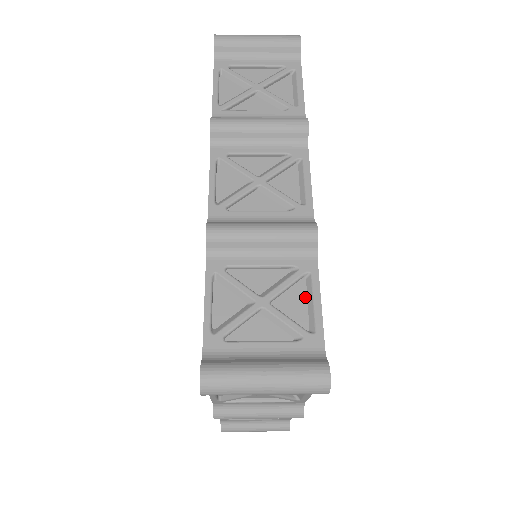
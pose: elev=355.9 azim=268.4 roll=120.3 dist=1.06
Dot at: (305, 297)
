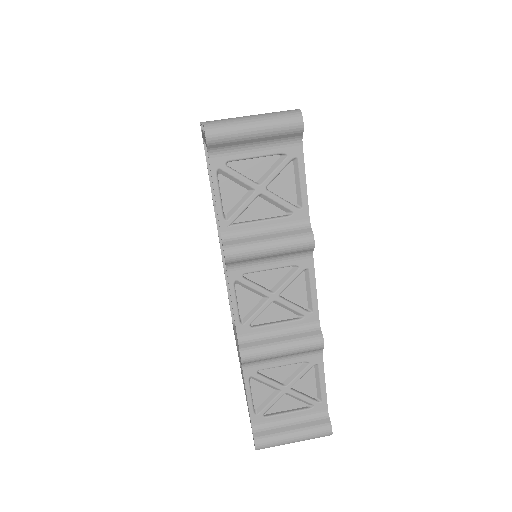
Dot at: (314, 378)
